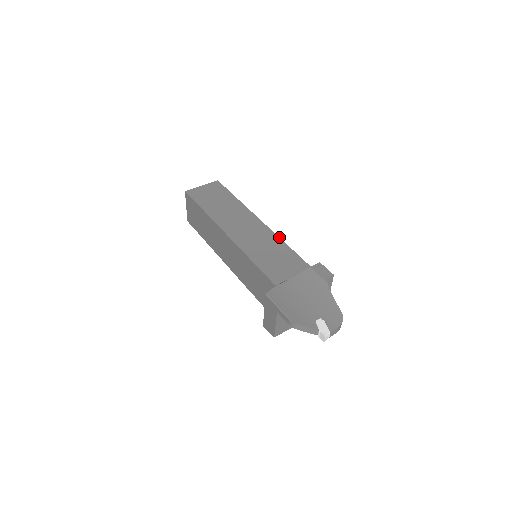
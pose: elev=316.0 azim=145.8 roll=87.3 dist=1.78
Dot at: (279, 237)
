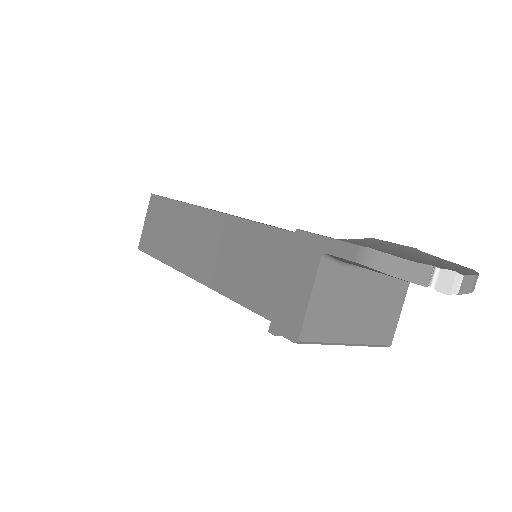
Dot at: occluded
